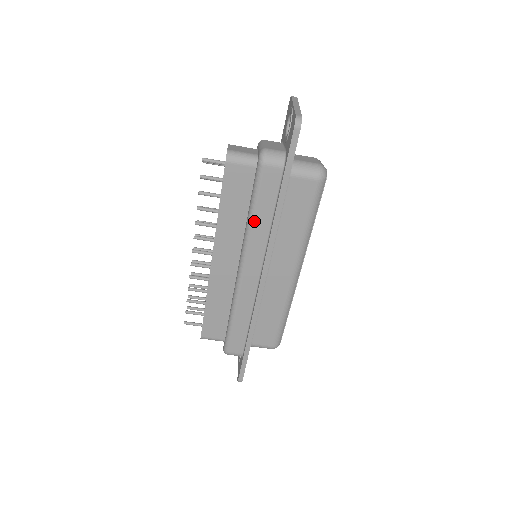
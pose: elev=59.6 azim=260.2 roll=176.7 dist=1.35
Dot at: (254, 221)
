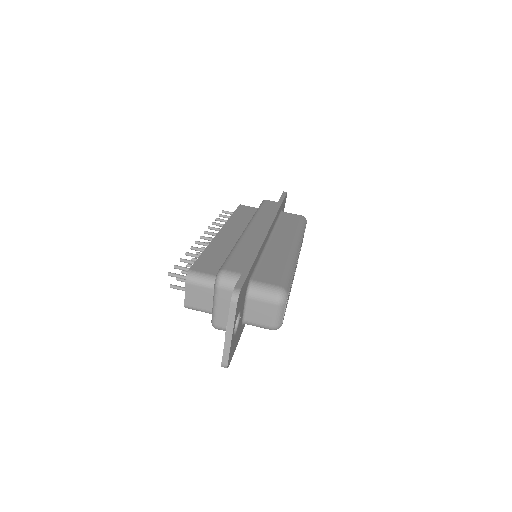
Dot at: (259, 212)
